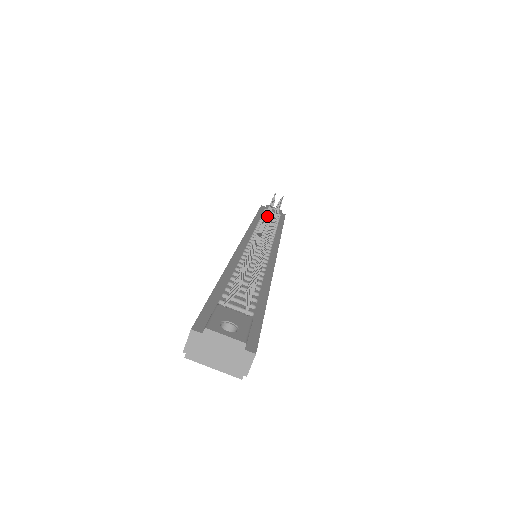
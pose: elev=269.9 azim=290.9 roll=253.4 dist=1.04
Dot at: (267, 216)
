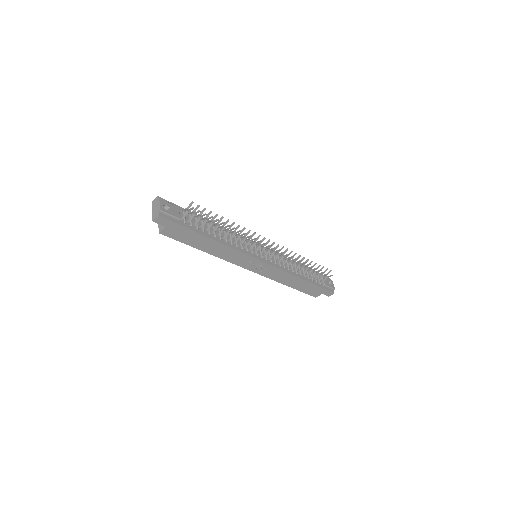
Dot at: (285, 251)
